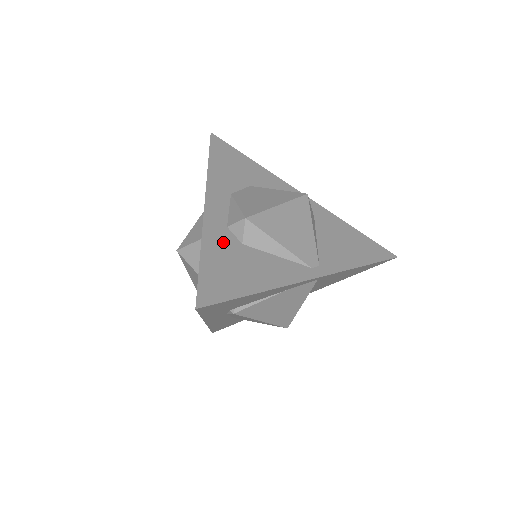
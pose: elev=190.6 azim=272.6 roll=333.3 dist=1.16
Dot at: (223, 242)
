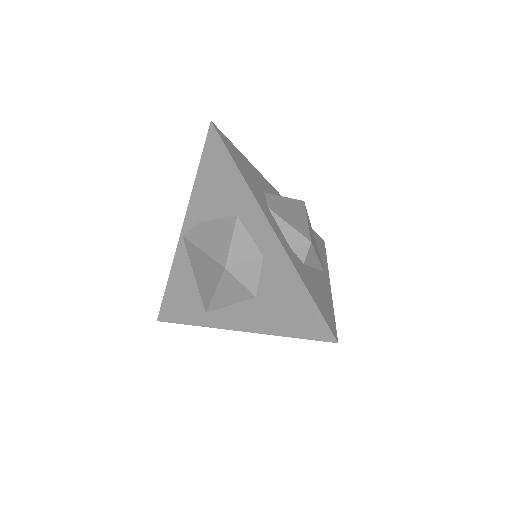
Dot at: (301, 267)
